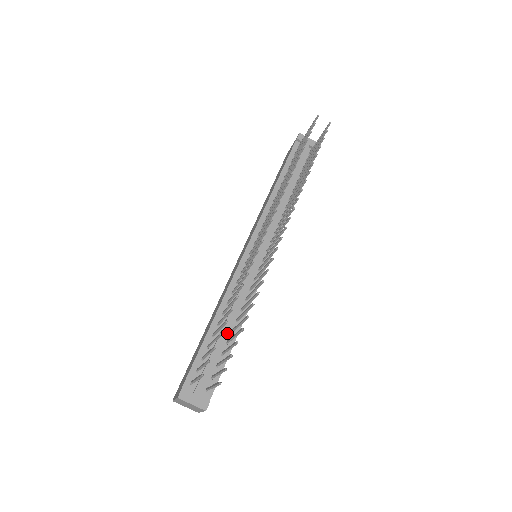
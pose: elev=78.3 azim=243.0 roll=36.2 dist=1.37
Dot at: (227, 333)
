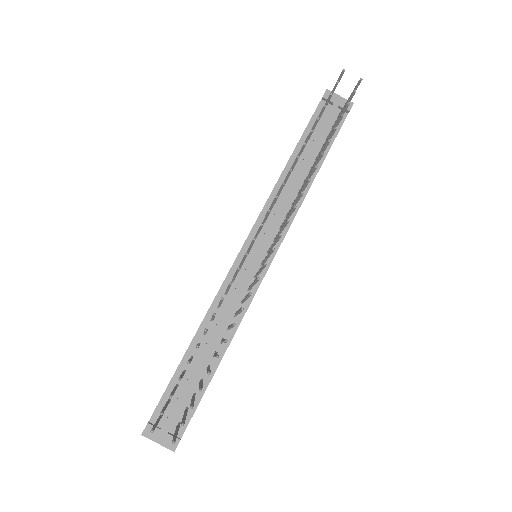
Dot at: (208, 357)
